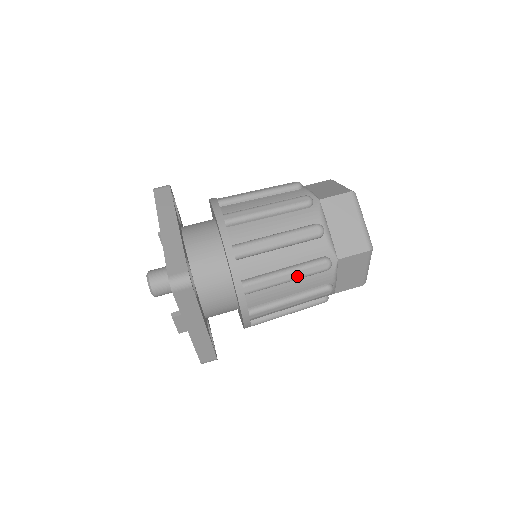
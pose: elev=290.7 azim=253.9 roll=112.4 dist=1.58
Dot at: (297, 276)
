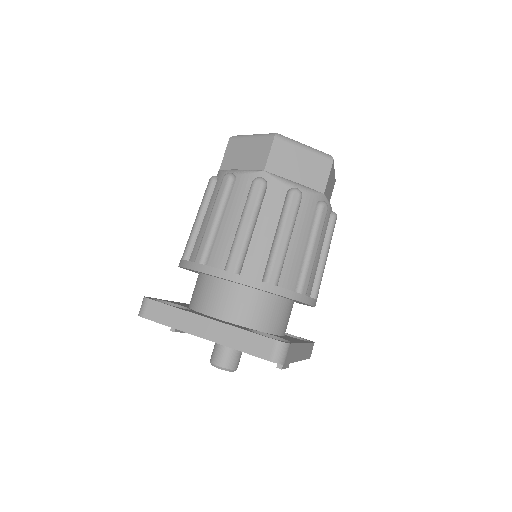
Dot at: (319, 240)
